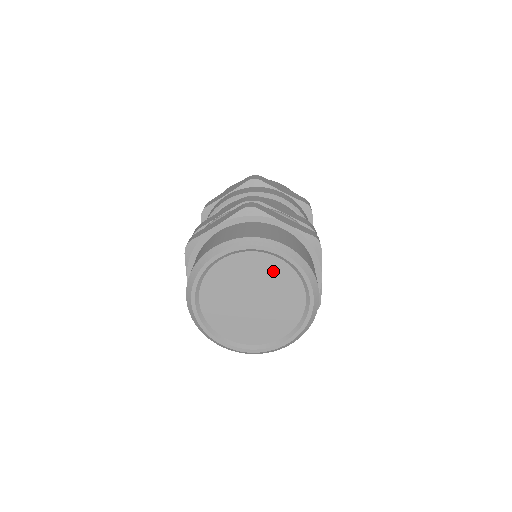
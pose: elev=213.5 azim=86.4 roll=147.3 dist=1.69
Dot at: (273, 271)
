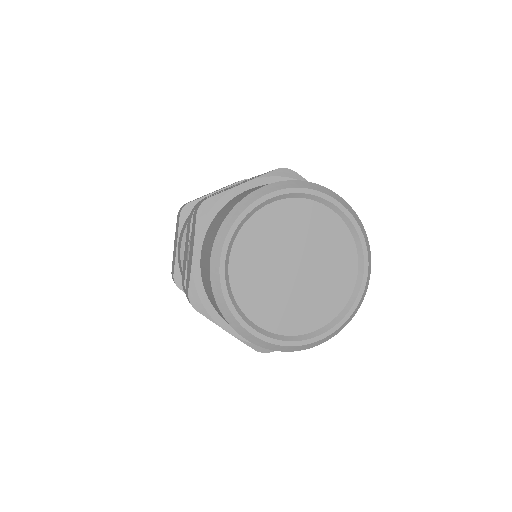
Dot at: (327, 230)
